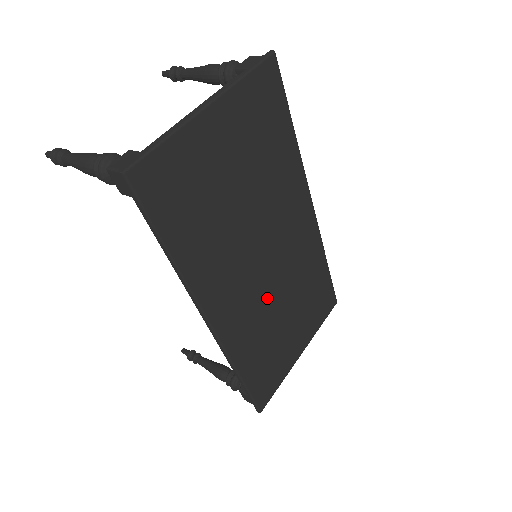
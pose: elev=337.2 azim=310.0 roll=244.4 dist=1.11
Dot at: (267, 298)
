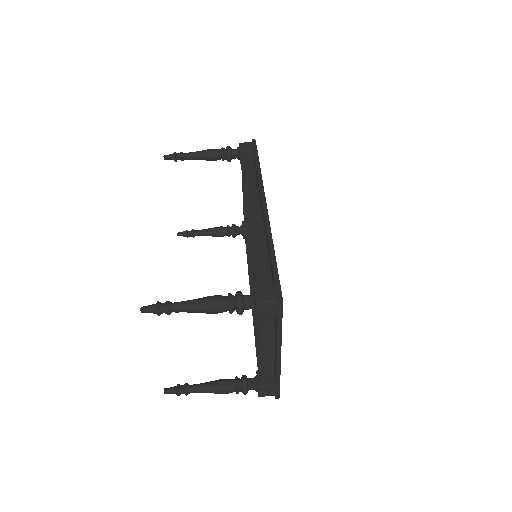
Dot at: occluded
